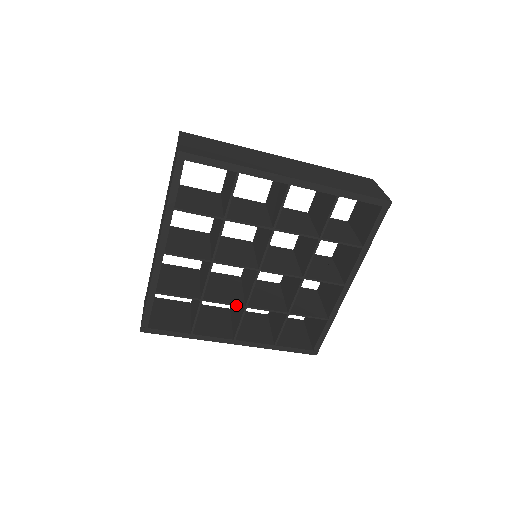
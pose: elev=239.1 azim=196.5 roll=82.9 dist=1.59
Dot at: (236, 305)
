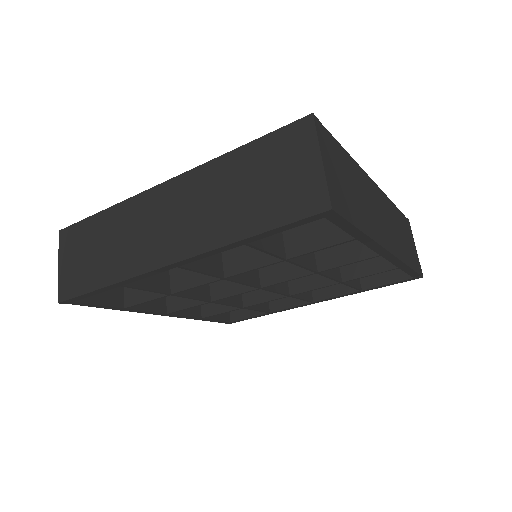
Dot at: occluded
